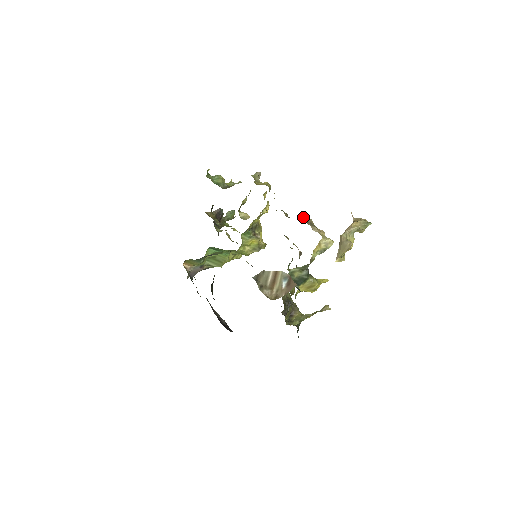
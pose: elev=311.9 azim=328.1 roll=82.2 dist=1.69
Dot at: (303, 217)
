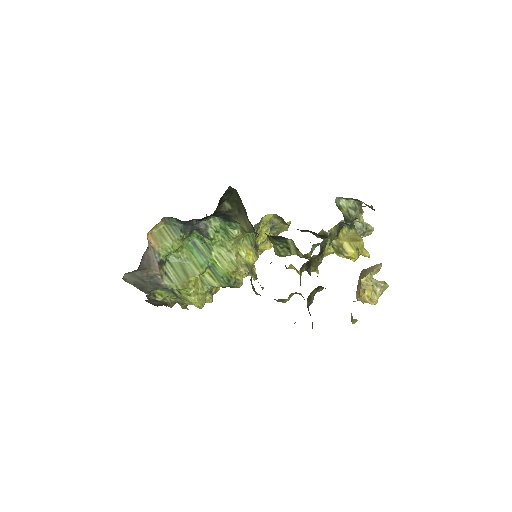
Dot at: occluded
